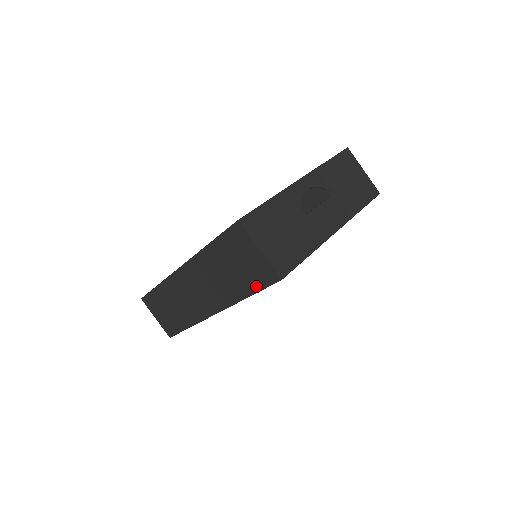
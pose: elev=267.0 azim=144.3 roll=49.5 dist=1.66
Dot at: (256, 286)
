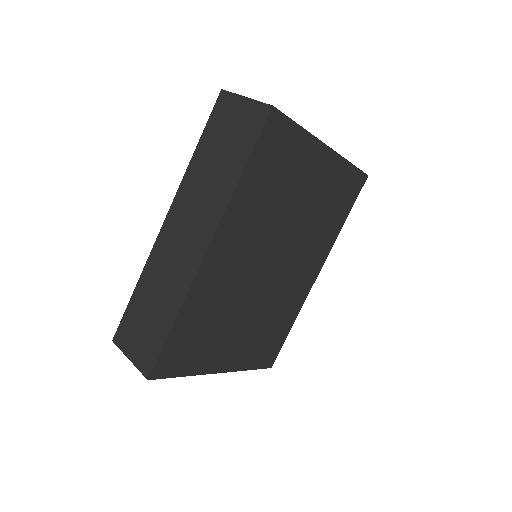
Dot at: (249, 145)
